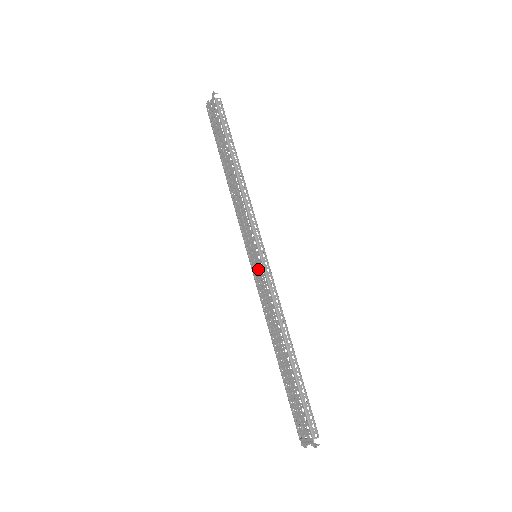
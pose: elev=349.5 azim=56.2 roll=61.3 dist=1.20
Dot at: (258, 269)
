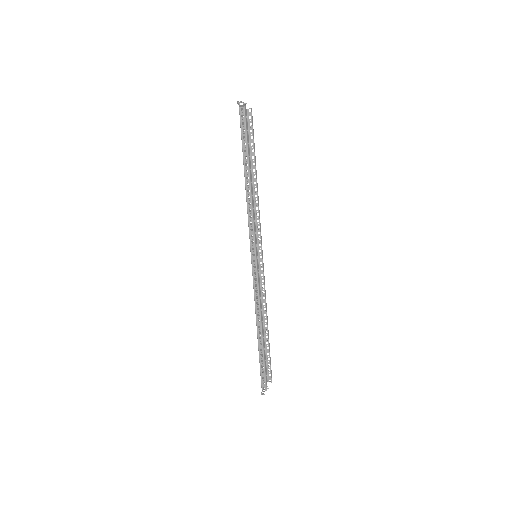
Dot at: (254, 267)
